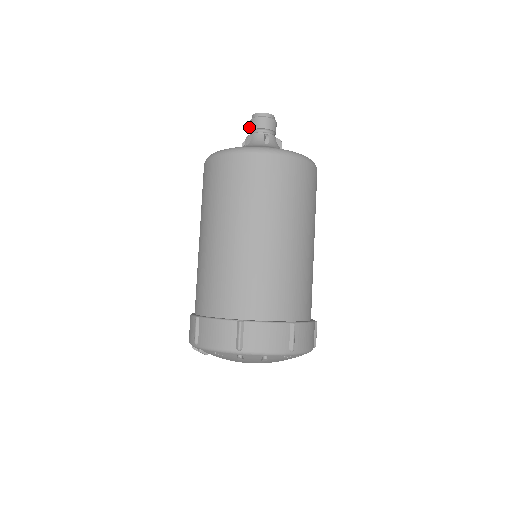
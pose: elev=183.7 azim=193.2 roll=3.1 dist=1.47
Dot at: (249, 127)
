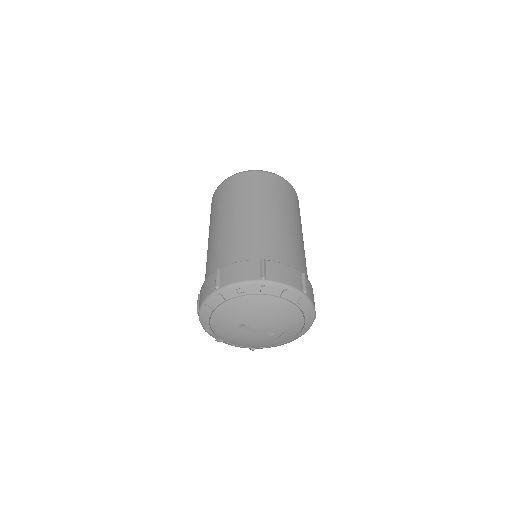
Dot at: occluded
